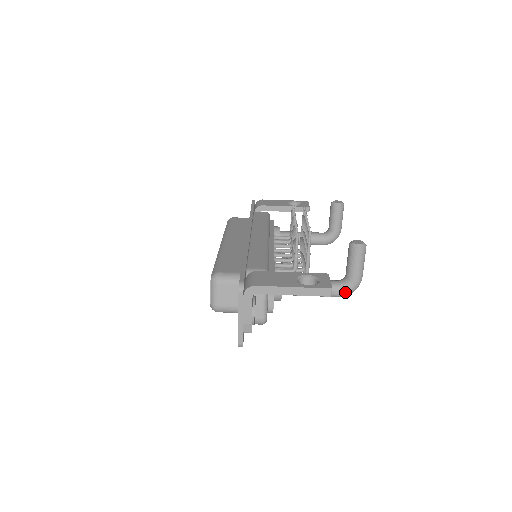
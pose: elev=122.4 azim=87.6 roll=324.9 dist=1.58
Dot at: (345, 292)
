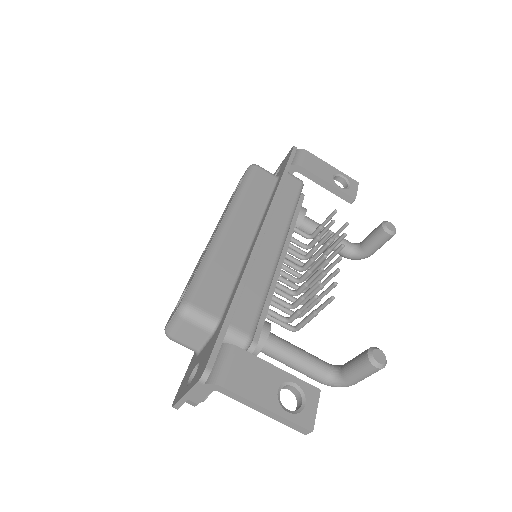
Dot at: (329, 385)
